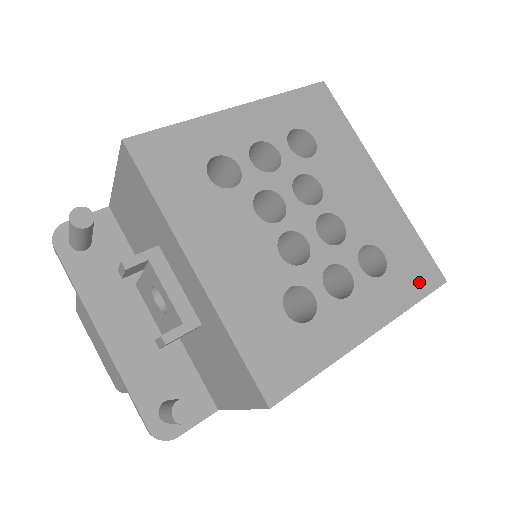
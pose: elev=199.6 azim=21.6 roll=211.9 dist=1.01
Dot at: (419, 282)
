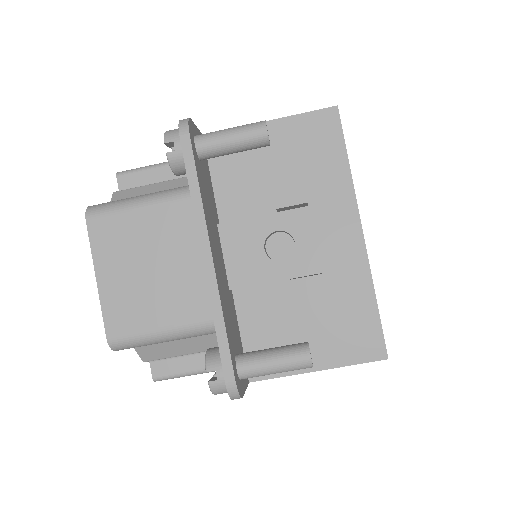
Dot at: occluded
